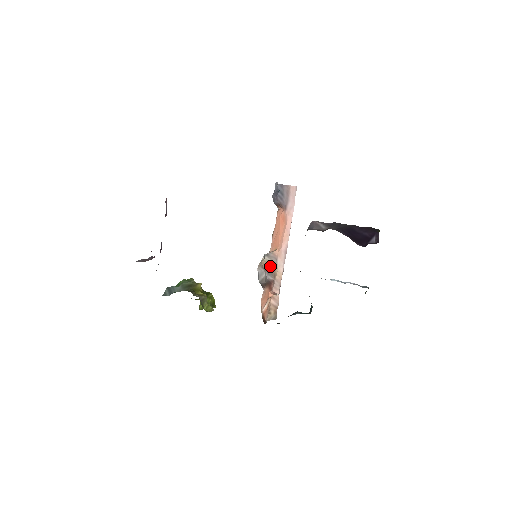
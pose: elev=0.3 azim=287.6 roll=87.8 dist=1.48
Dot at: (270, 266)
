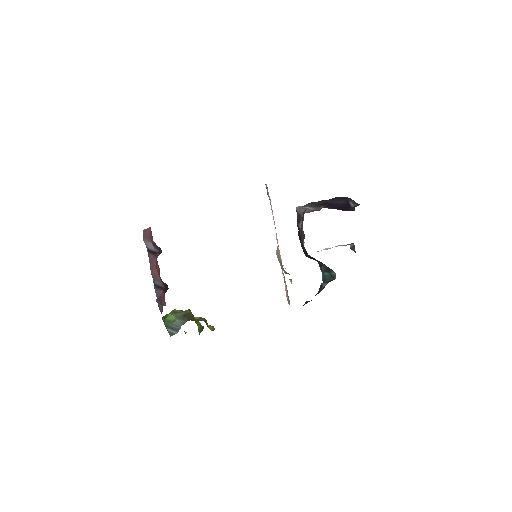
Dot at: (279, 258)
